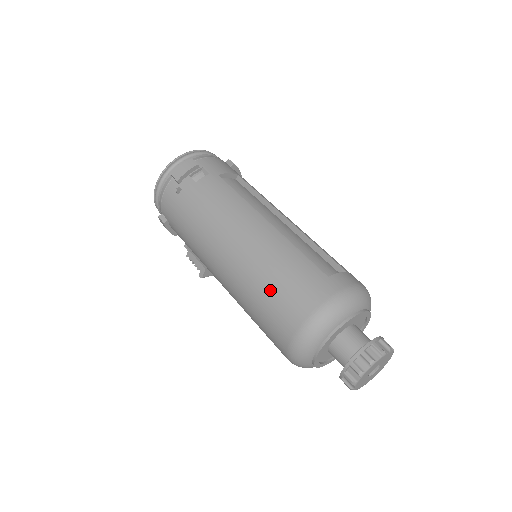
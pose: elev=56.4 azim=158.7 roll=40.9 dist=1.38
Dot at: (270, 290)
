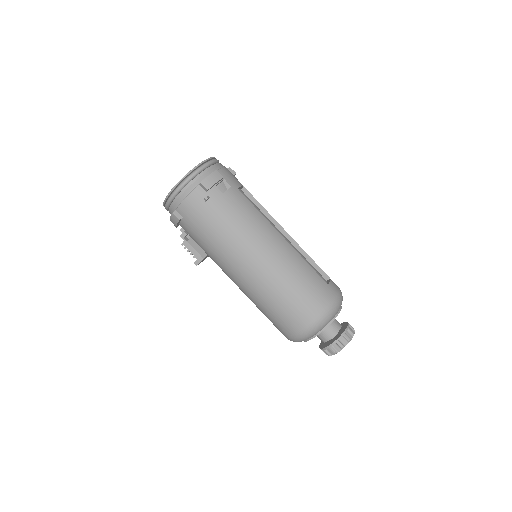
Dot at: (292, 293)
